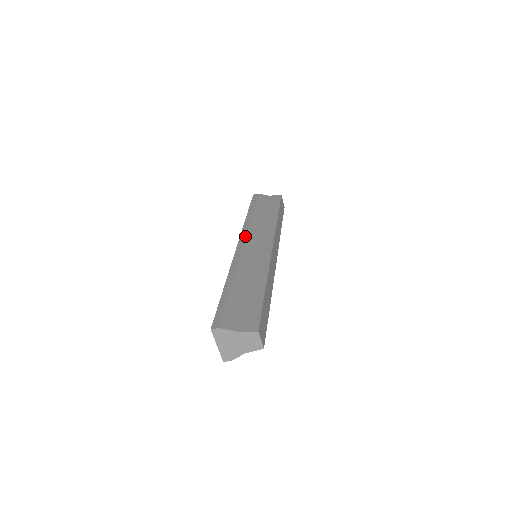
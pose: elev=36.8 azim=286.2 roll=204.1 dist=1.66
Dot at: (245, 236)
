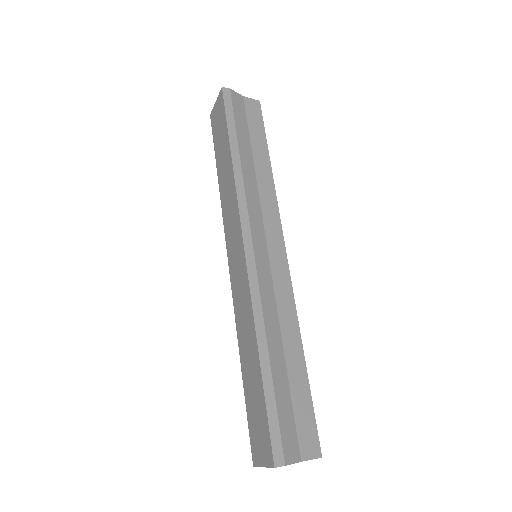
Dot at: (249, 225)
